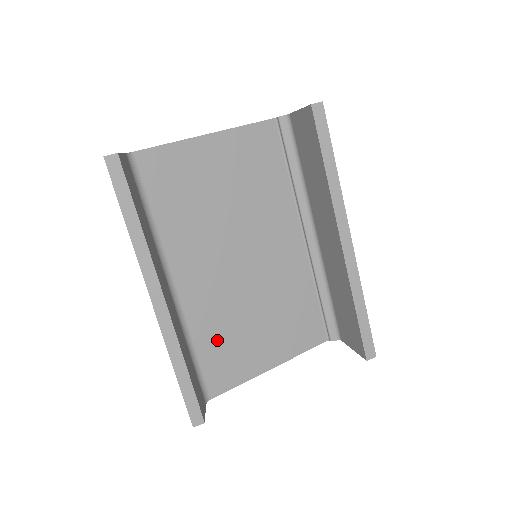
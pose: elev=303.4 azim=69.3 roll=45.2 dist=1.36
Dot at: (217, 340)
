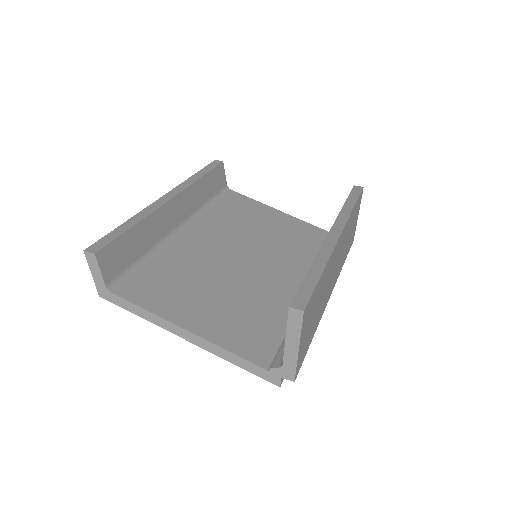
Dot at: (170, 272)
